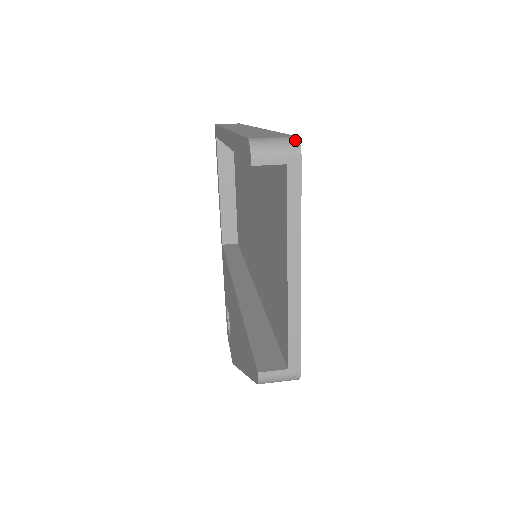
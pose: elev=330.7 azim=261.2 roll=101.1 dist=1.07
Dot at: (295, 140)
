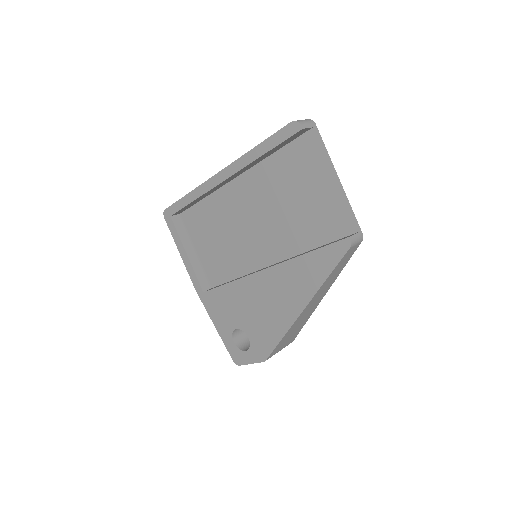
Dot at: (308, 119)
